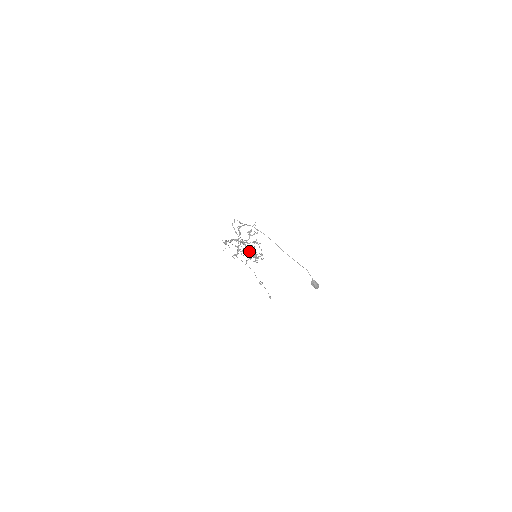
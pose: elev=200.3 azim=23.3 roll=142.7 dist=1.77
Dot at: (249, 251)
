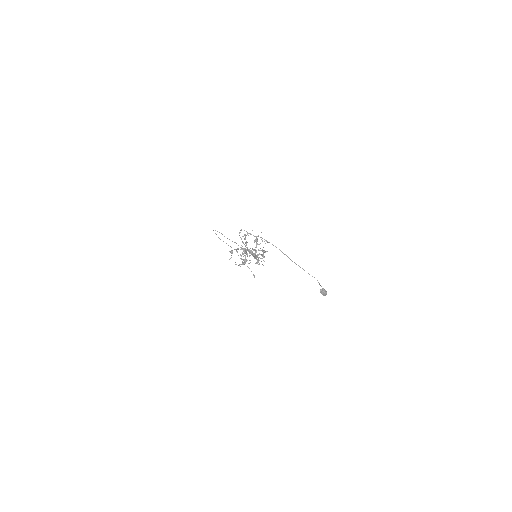
Dot at: (254, 257)
